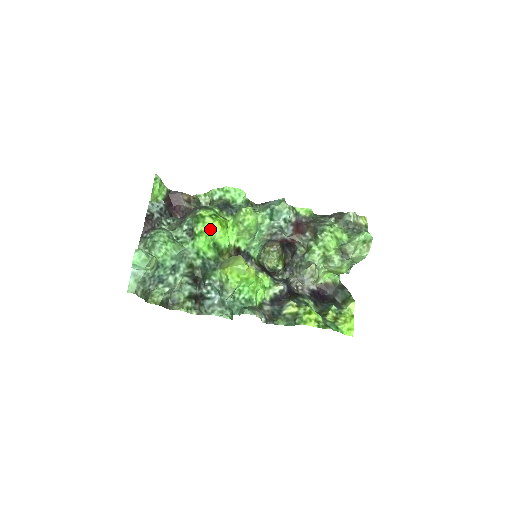
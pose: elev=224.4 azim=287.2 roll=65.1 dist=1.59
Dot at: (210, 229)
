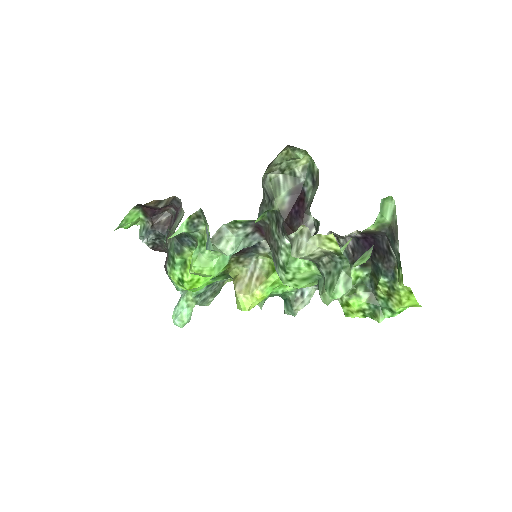
Dot at: (191, 290)
